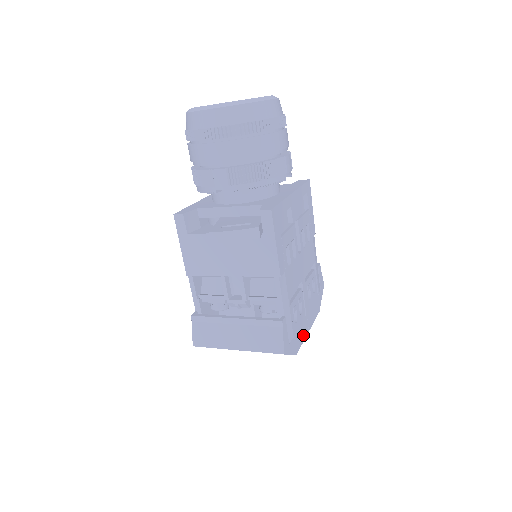
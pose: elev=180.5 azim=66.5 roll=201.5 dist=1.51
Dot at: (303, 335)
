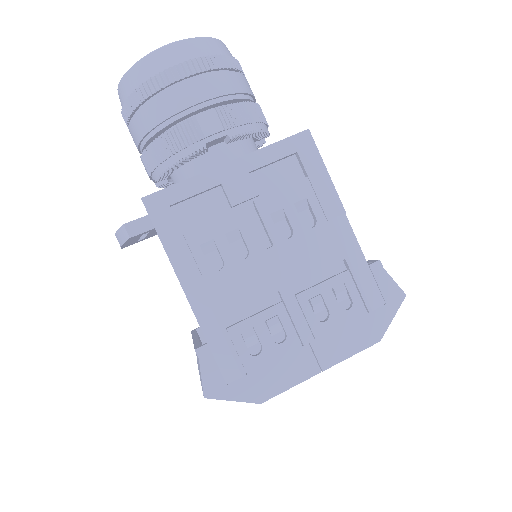
Dot at: (293, 376)
